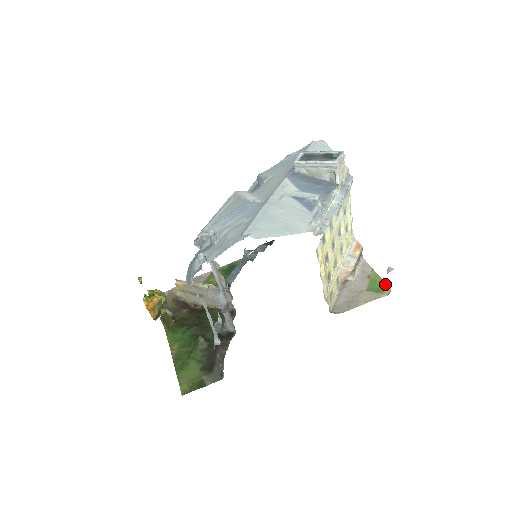
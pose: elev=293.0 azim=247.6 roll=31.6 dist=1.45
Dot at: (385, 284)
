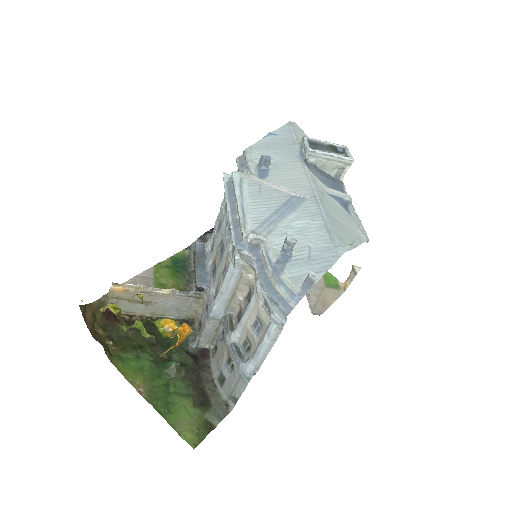
Dot at: (337, 279)
